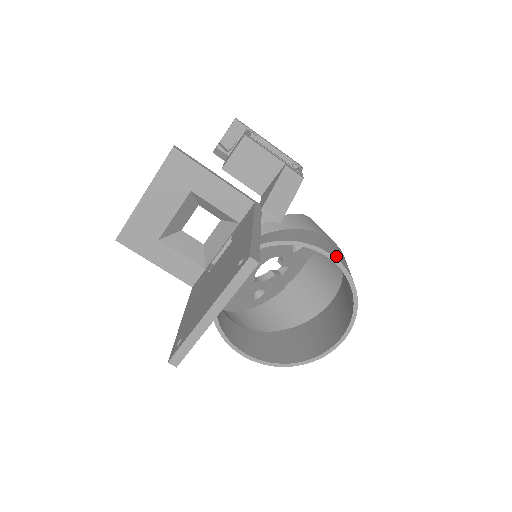
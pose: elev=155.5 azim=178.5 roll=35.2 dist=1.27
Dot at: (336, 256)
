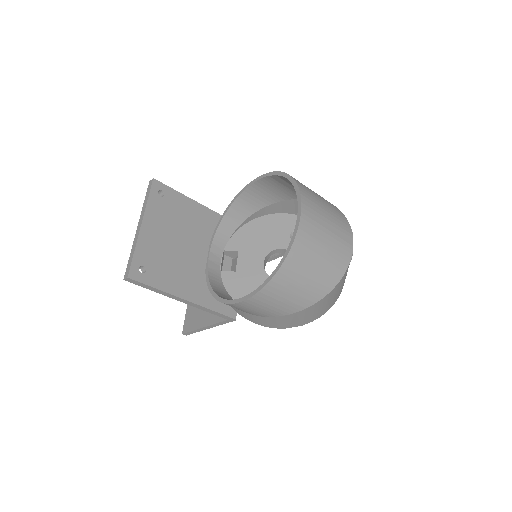
Dot at: (265, 179)
